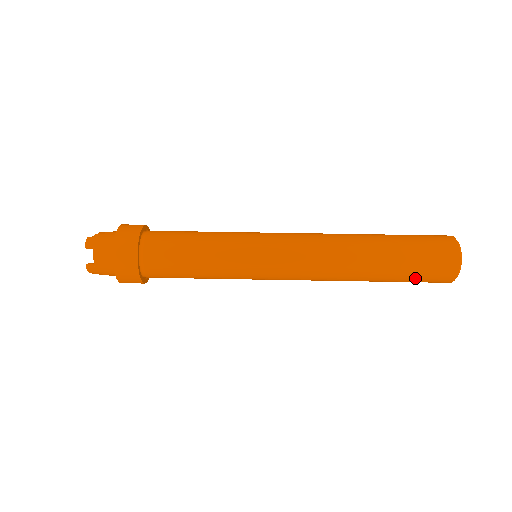
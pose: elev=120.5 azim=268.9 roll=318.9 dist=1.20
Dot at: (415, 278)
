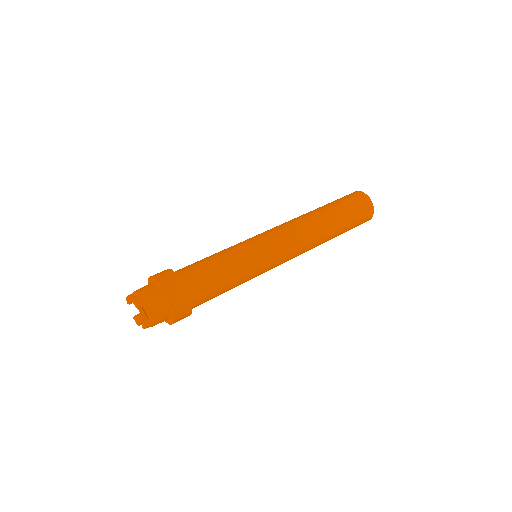
Dot at: (354, 226)
